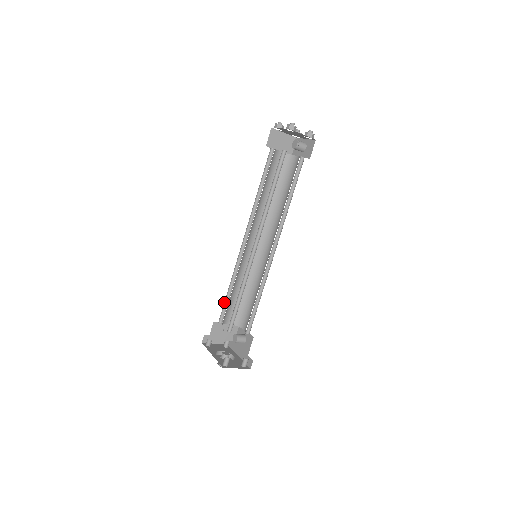
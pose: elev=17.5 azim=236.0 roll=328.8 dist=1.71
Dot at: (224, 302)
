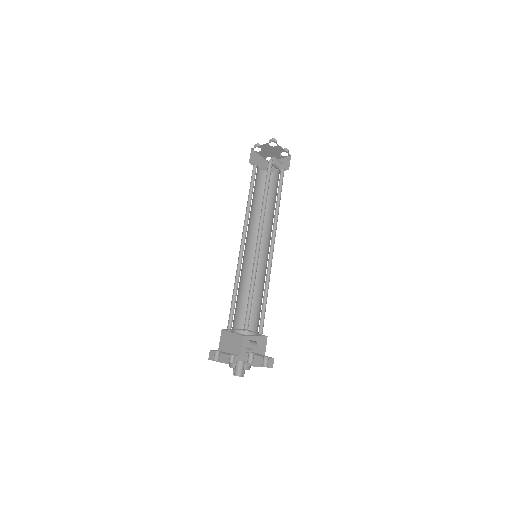
Dot at: occluded
